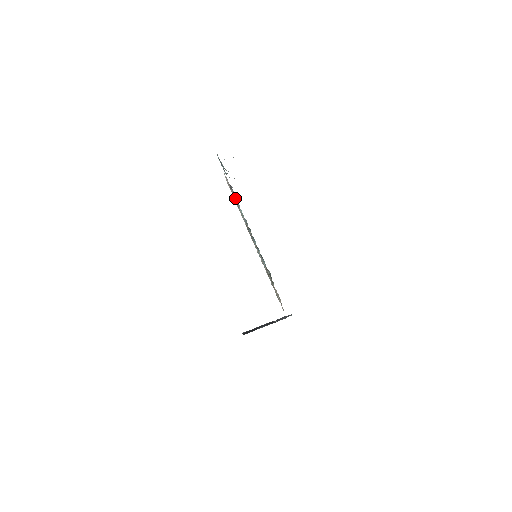
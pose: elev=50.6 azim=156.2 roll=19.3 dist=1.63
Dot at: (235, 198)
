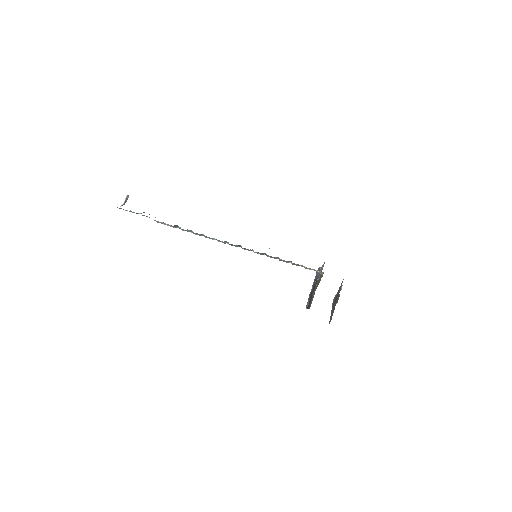
Dot at: occluded
